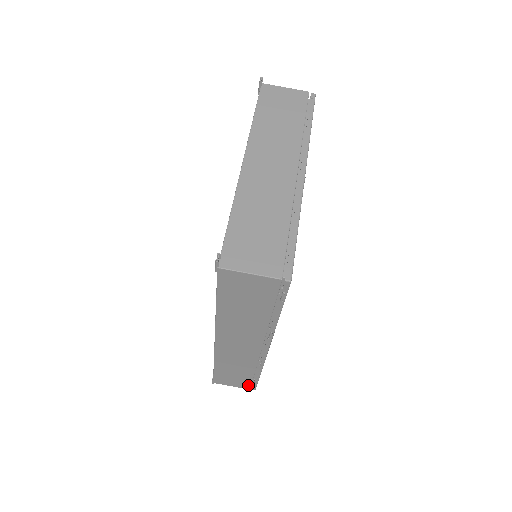
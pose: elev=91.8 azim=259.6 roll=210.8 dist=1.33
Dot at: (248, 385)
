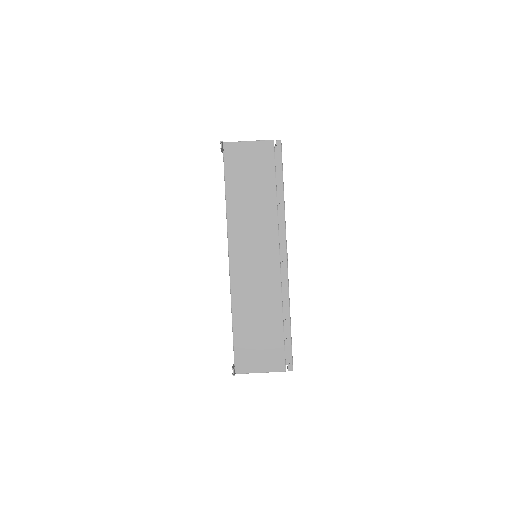
Dot at: occluded
